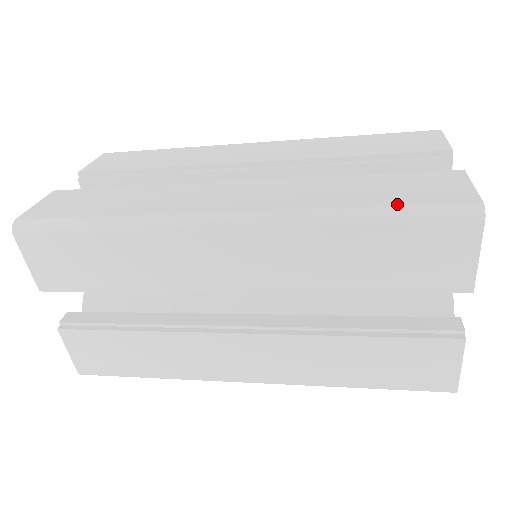
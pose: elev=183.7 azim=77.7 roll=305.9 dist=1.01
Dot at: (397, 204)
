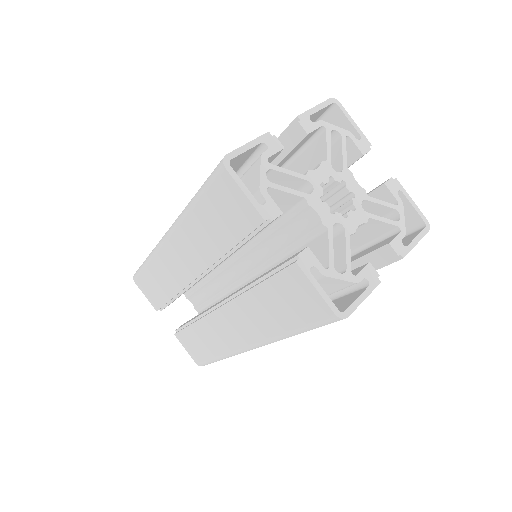
Dot at: occluded
